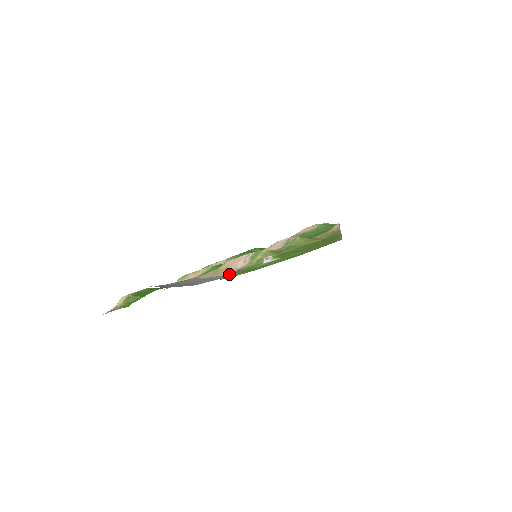
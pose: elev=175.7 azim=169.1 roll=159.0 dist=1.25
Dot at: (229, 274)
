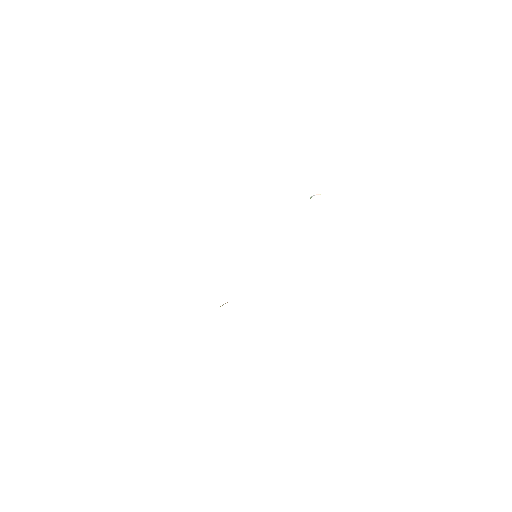
Dot at: occluded
